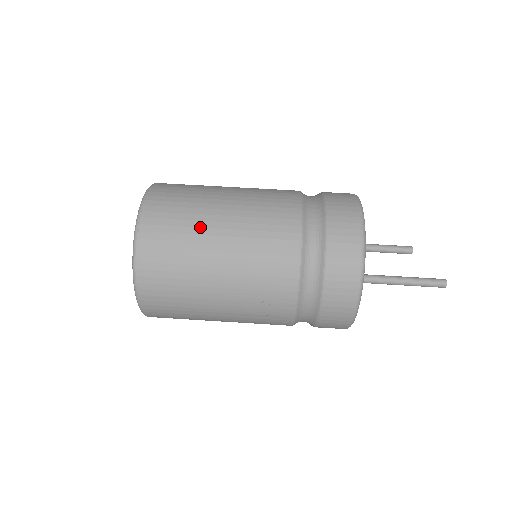
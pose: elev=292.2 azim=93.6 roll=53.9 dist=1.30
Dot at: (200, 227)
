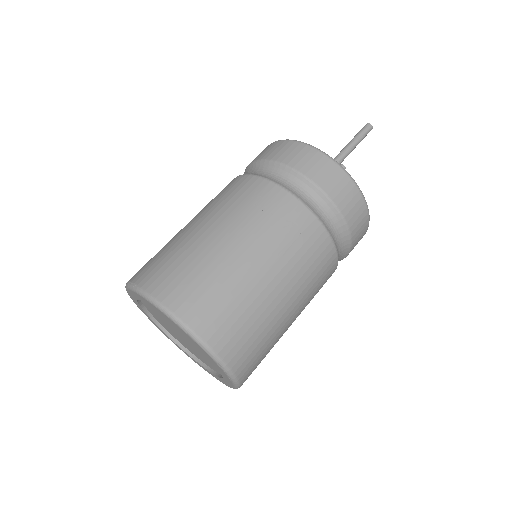
Dot at: (179, 239)
